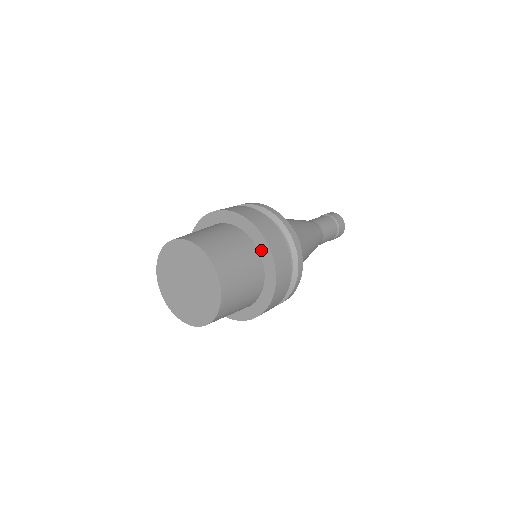
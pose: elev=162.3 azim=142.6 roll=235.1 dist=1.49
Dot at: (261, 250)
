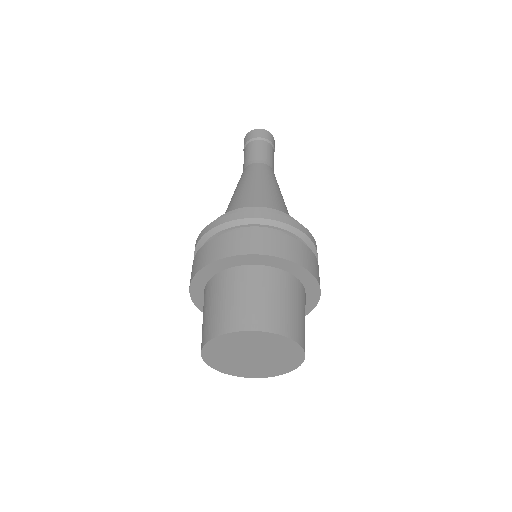
Dot at: (307, 286)
